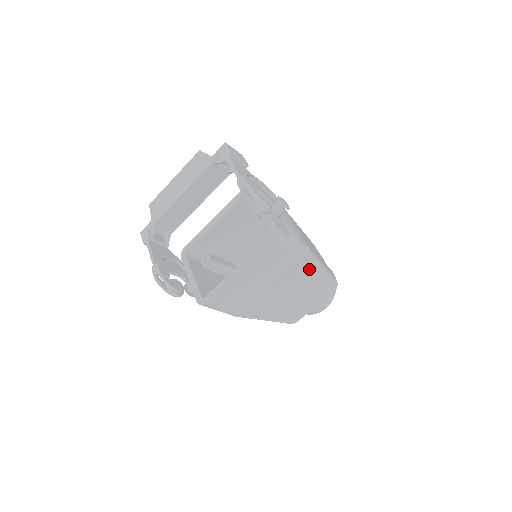
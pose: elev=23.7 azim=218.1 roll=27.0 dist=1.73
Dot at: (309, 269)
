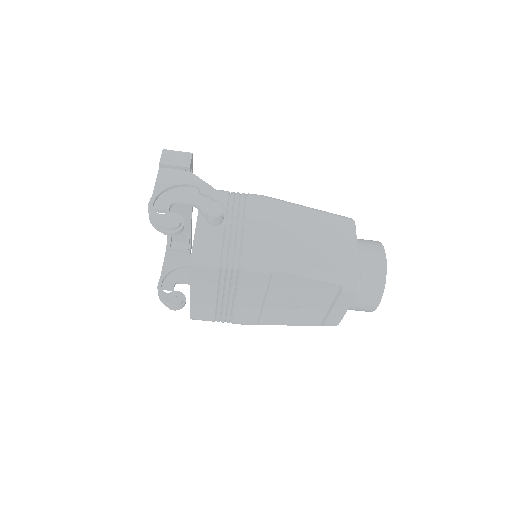
Dot at: (281, 278)
